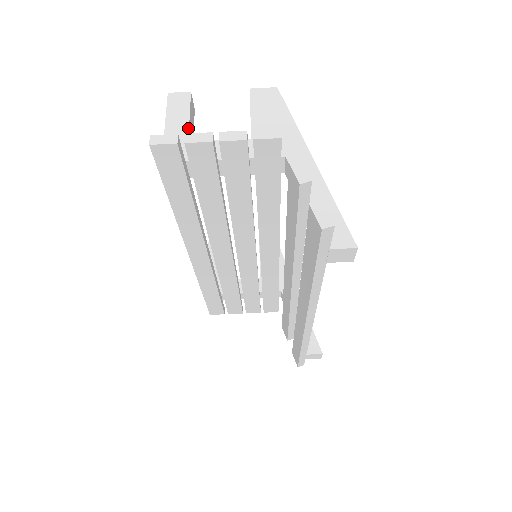
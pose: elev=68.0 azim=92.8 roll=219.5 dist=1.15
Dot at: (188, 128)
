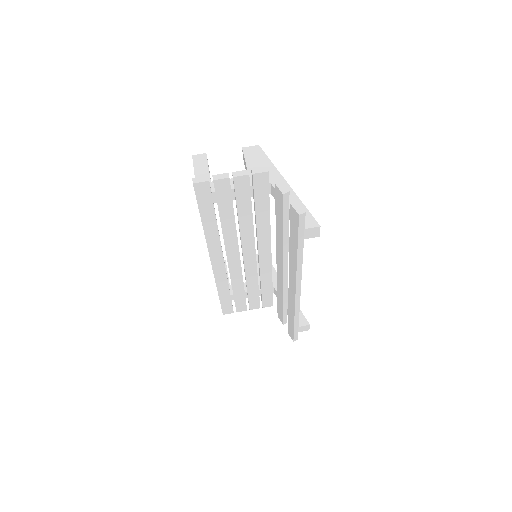
Dot at: (209, 174)
